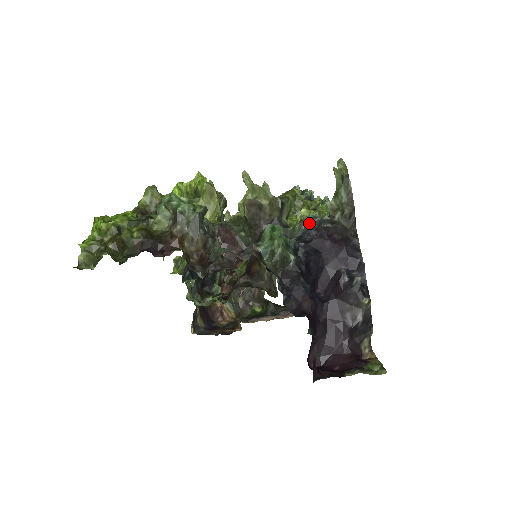
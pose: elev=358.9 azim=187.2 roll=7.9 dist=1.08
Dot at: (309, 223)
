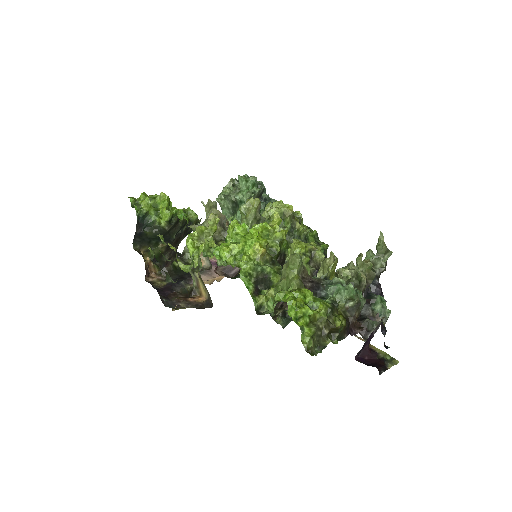
Dot at: occluded
